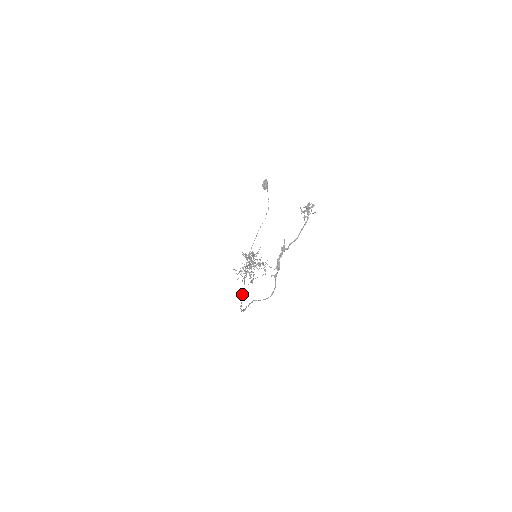
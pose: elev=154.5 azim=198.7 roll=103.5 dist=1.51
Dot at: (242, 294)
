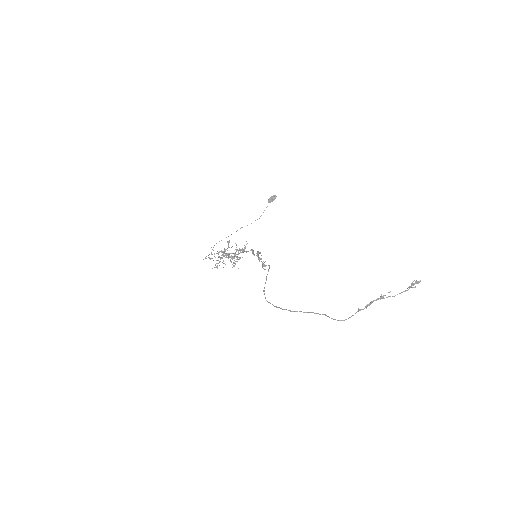
Dot at: occluded
